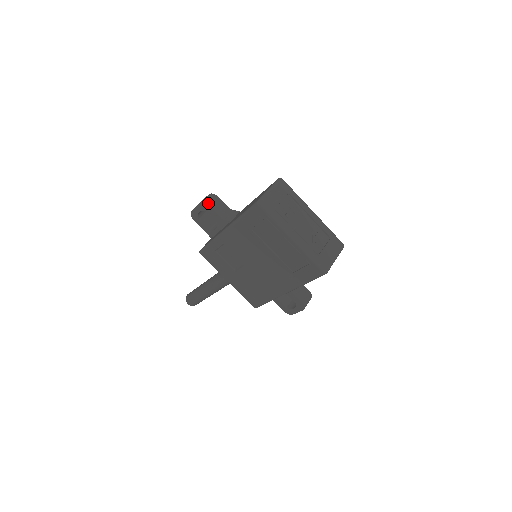
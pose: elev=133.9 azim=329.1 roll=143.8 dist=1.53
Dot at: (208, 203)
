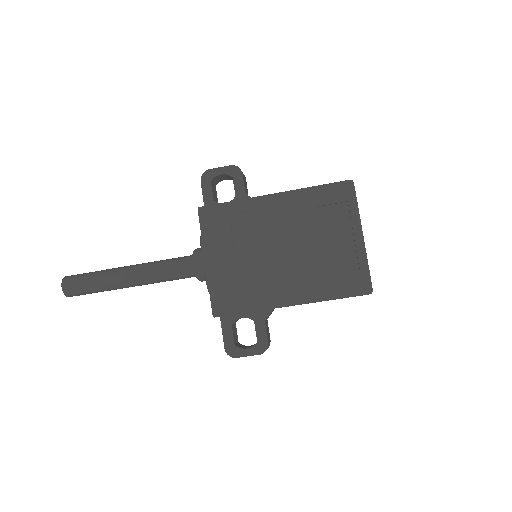
Dot at: occluded
